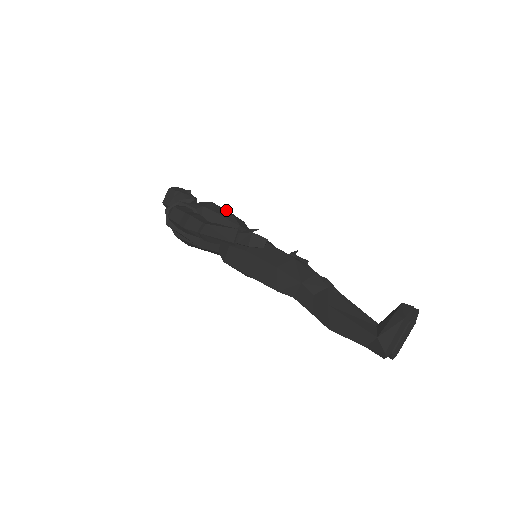
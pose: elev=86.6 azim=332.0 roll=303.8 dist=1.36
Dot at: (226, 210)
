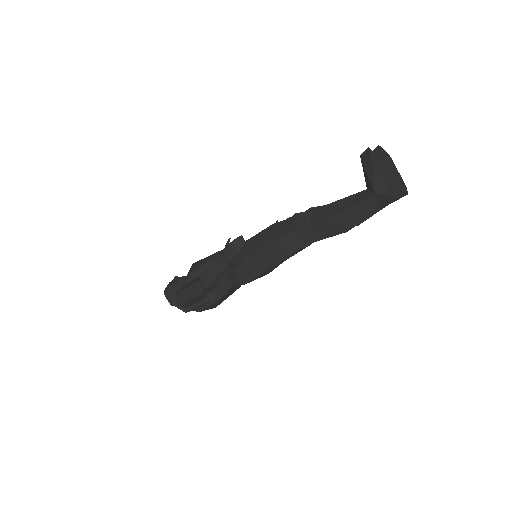
Dot at: occluded
